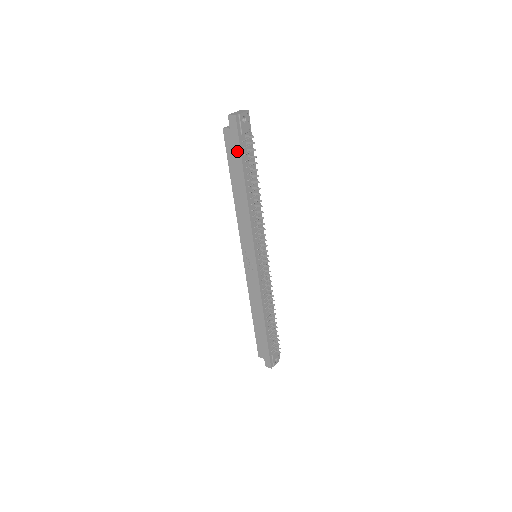
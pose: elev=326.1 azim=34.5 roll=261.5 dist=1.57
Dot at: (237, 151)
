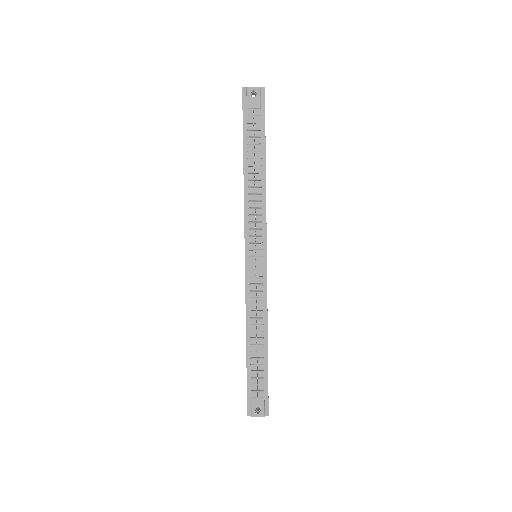
Dot at: (243, 126)
